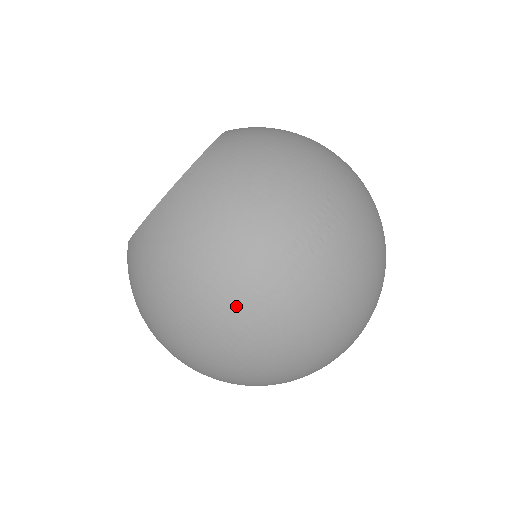
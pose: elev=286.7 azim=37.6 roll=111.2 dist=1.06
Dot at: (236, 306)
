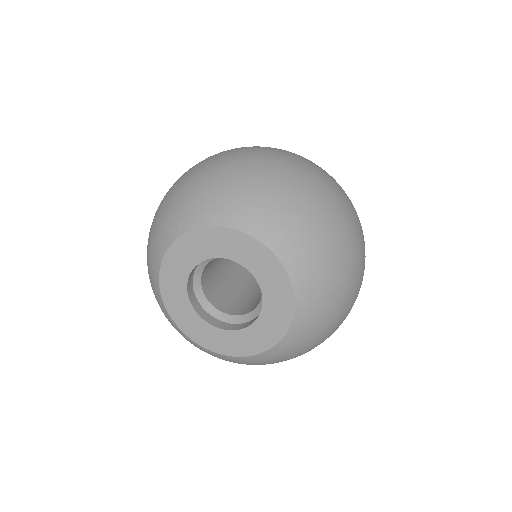
Dot at: occluded
